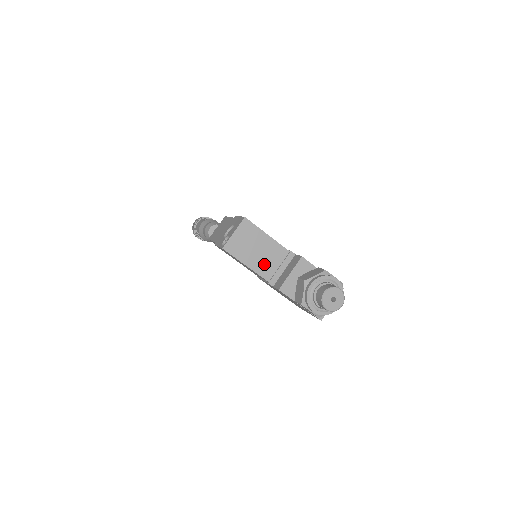
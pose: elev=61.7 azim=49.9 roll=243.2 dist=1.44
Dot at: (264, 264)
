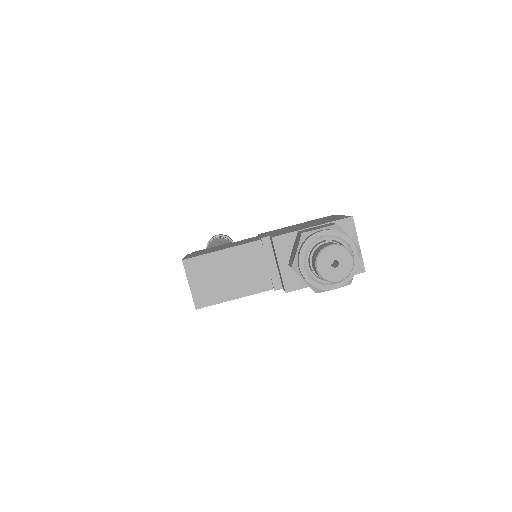
Dot at: (250, 279)
